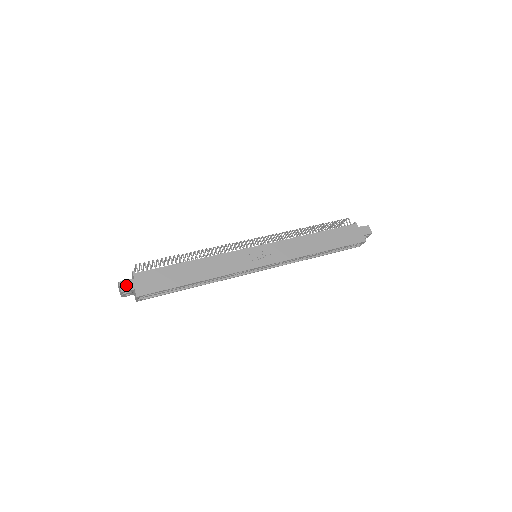
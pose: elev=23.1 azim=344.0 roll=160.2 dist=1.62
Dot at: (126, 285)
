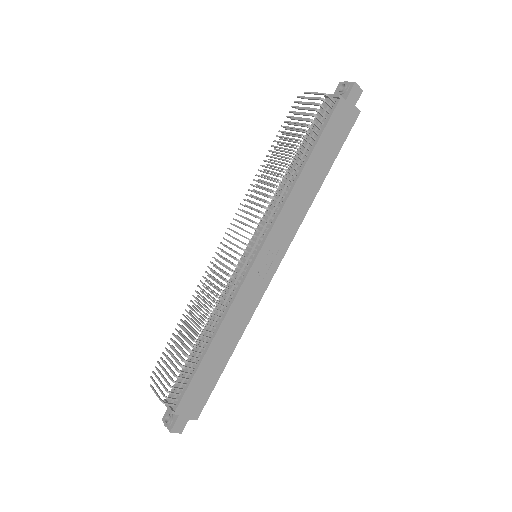
Dot at: (179, 426)
